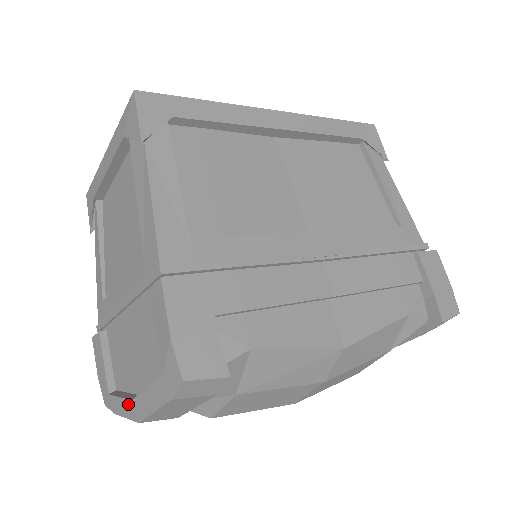
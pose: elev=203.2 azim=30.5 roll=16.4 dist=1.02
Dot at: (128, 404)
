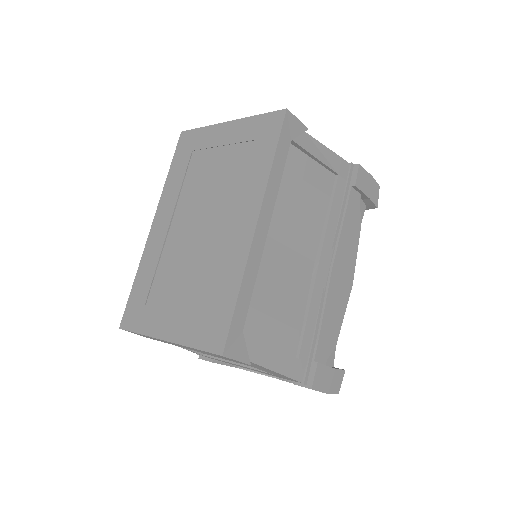
Dot at: occluded
